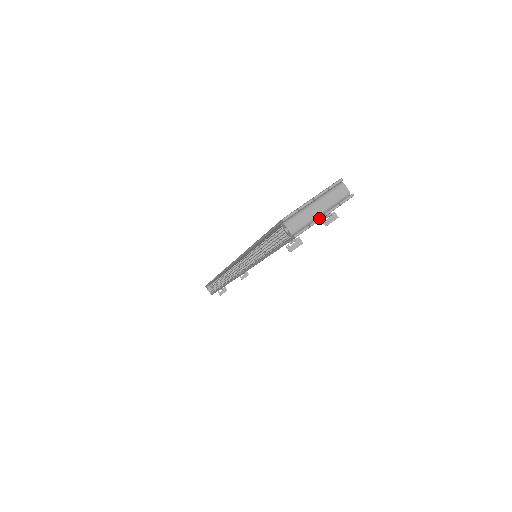
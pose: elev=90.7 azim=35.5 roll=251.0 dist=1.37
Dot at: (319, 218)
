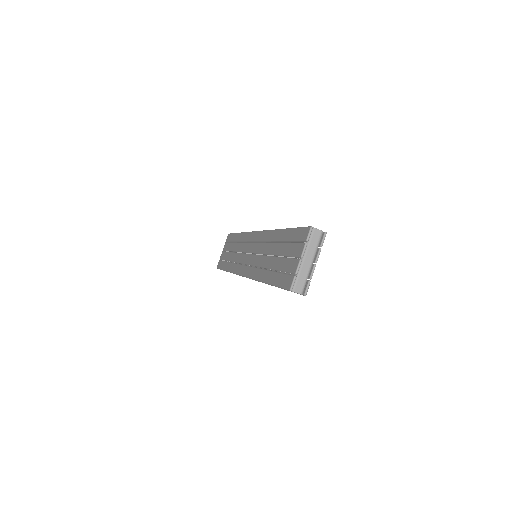
Dot at: (313, 270)
